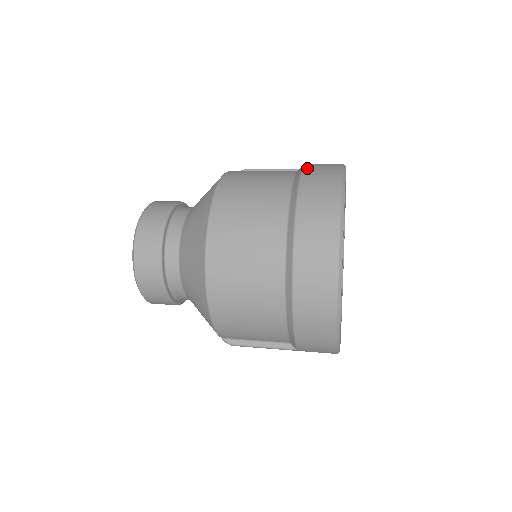
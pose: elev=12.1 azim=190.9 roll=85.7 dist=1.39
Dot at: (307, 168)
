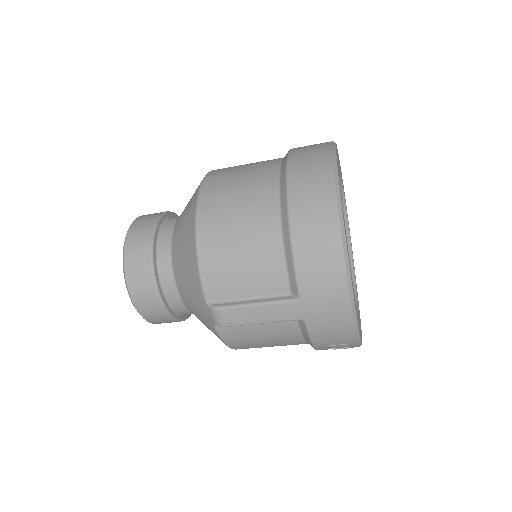
Dot at: occluded
